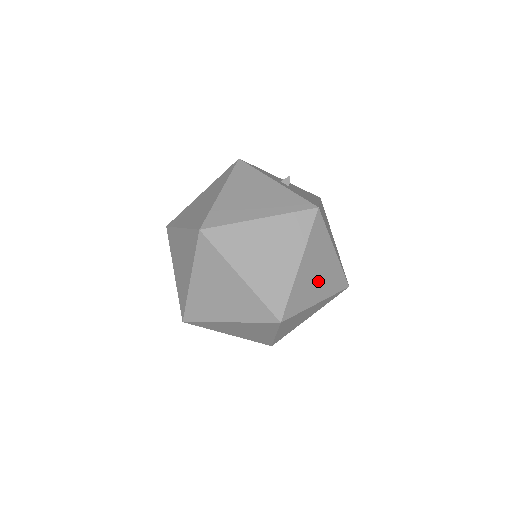
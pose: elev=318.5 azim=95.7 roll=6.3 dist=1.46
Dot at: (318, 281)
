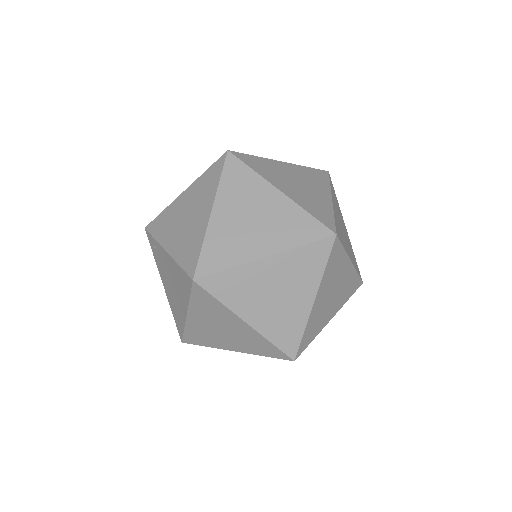
Dot at: (345, 238)
